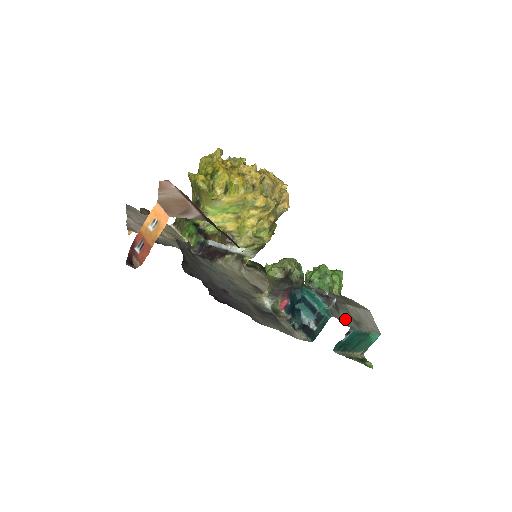
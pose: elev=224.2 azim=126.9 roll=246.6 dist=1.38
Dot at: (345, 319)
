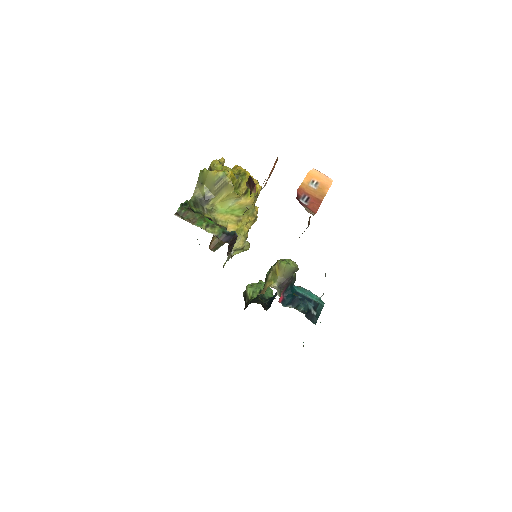
Dot at: occluded
